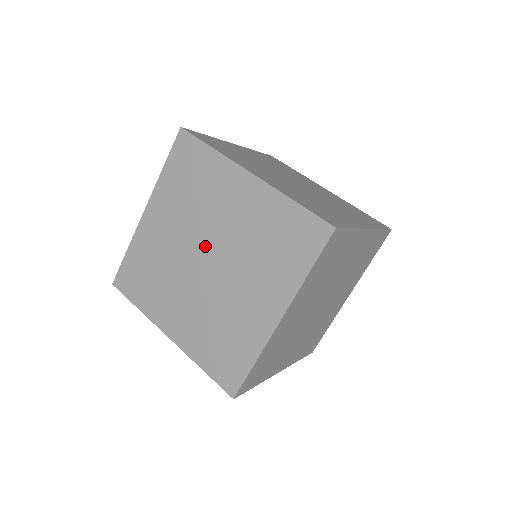
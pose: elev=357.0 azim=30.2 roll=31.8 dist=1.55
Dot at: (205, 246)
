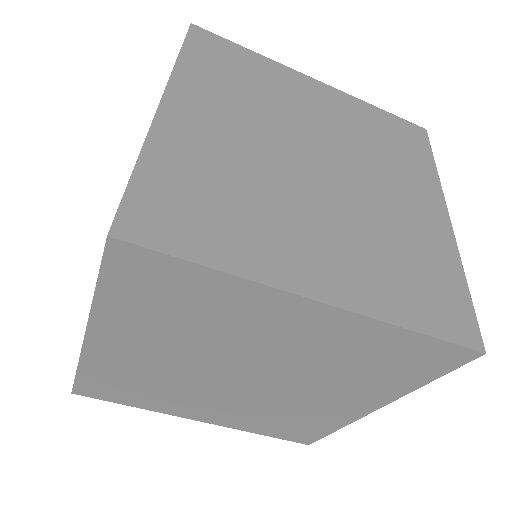
Dot at: occluded
